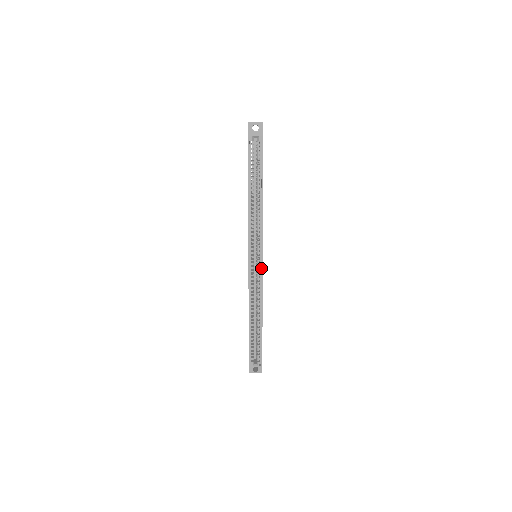
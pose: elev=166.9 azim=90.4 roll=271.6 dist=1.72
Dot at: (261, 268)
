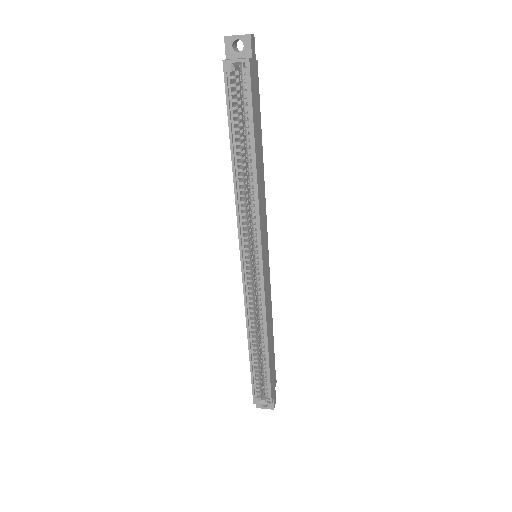
Dot at: (261, 277)
